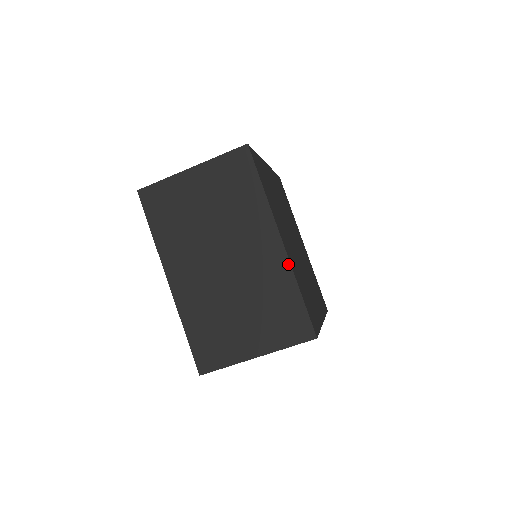
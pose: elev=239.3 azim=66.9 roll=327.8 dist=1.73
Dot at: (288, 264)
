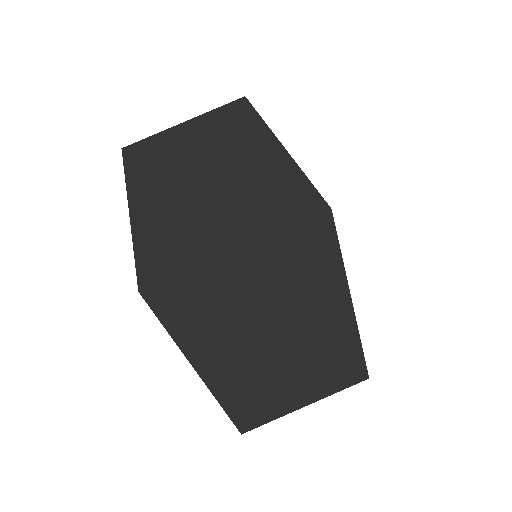
Dot at: (286, 155)
